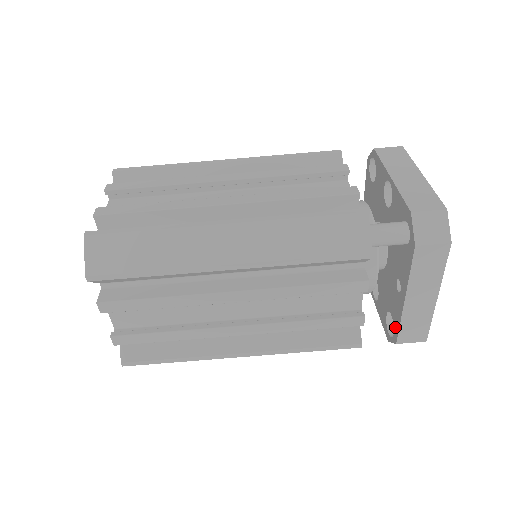
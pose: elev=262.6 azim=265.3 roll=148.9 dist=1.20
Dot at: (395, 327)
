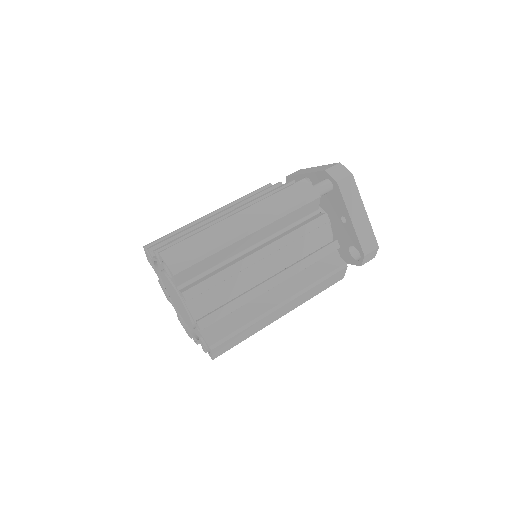
Dot at: (357, 247)
